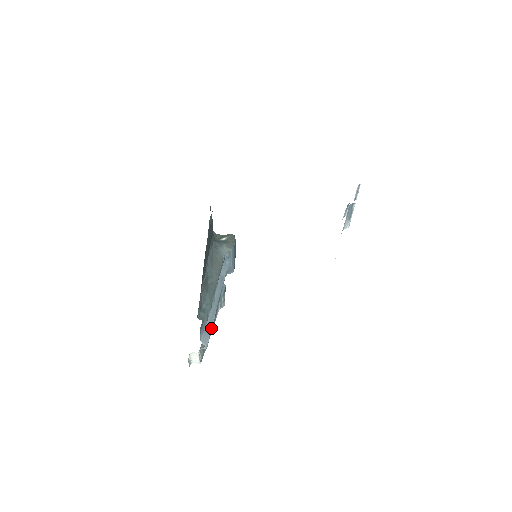
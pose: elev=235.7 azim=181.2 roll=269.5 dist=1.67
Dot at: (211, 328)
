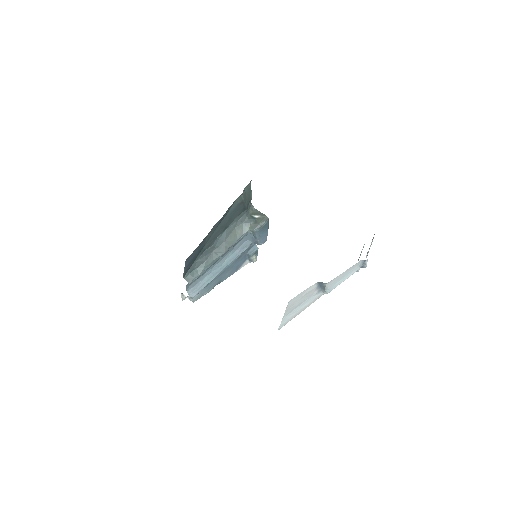
Dot at: (205, 285)
